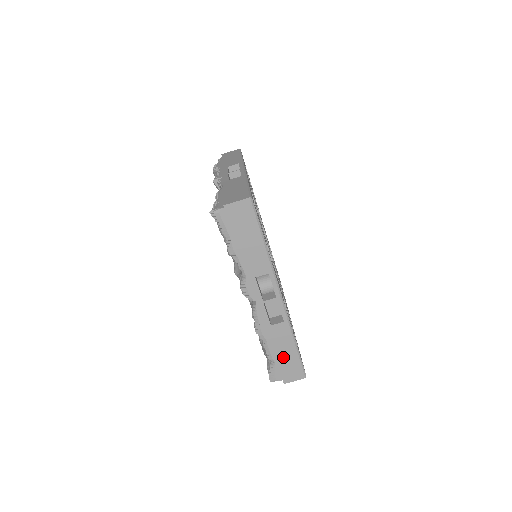
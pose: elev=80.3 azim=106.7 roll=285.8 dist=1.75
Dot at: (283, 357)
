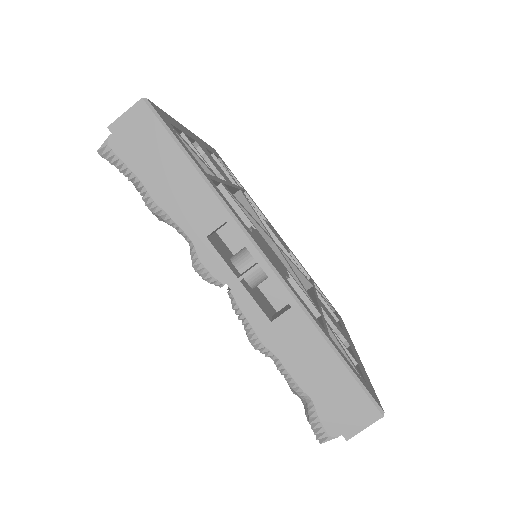
Dot at: (320, 382)
